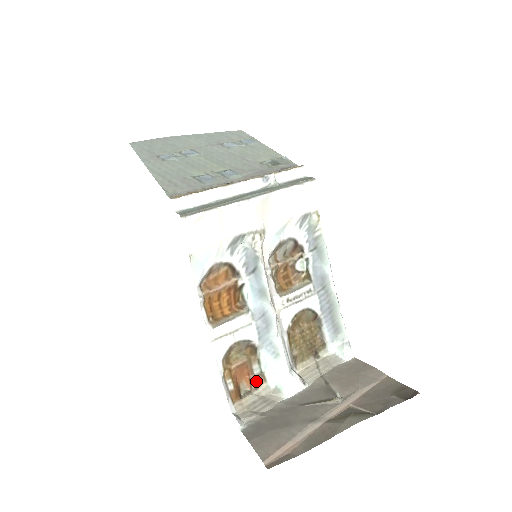
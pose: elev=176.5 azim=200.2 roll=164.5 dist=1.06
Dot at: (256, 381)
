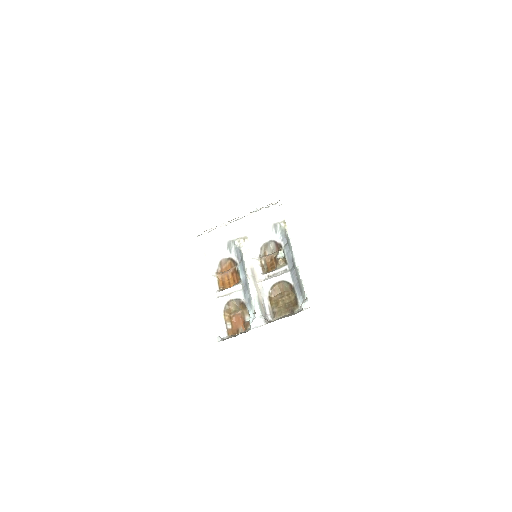
Dot at: (246, 325)
